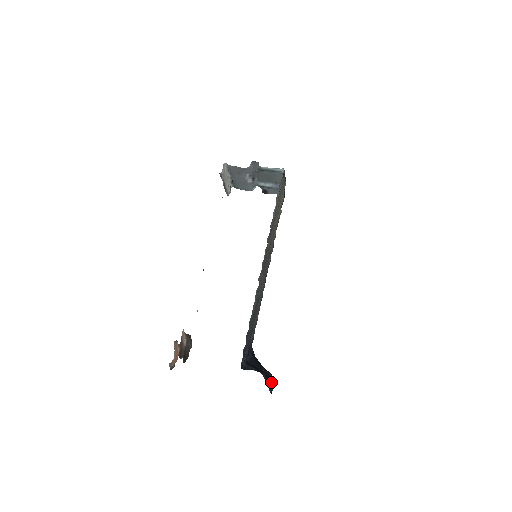
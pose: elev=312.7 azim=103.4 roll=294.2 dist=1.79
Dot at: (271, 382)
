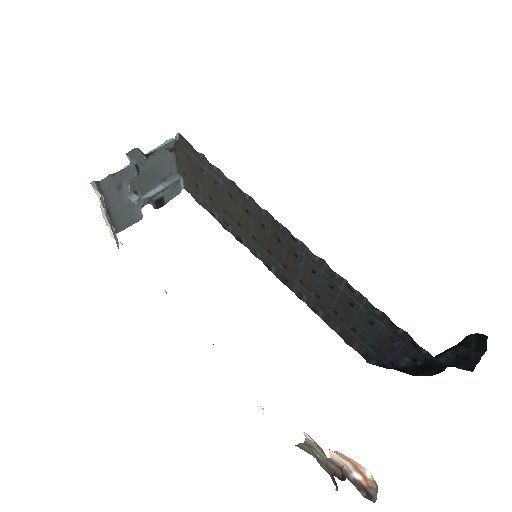
Dot at: (486, 339)
